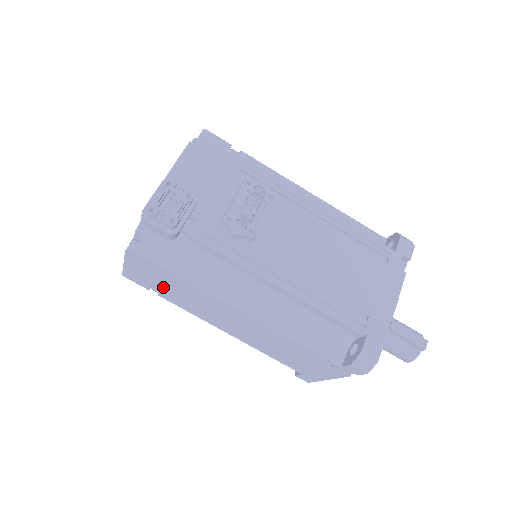
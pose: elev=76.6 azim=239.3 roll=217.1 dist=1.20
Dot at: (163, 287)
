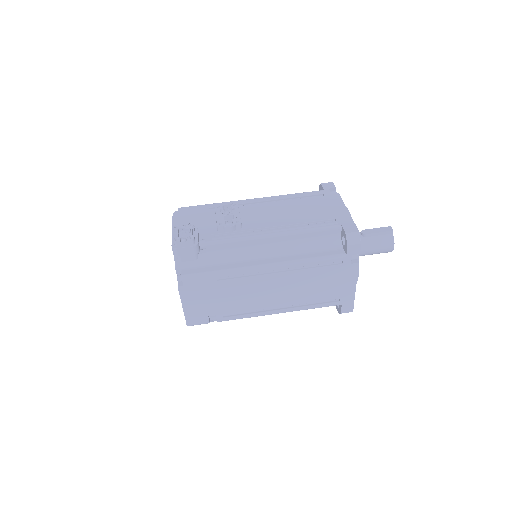
Dot at: (215, 304)
